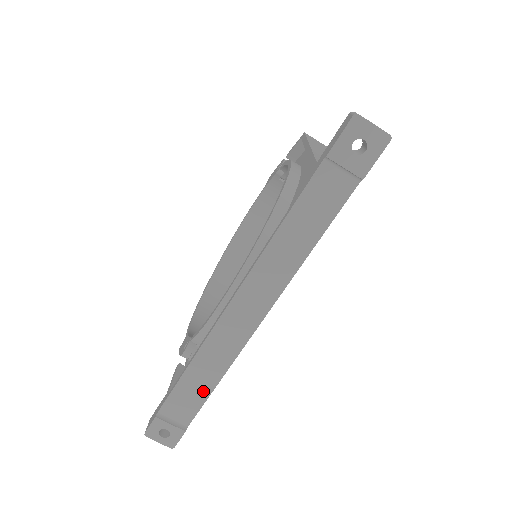
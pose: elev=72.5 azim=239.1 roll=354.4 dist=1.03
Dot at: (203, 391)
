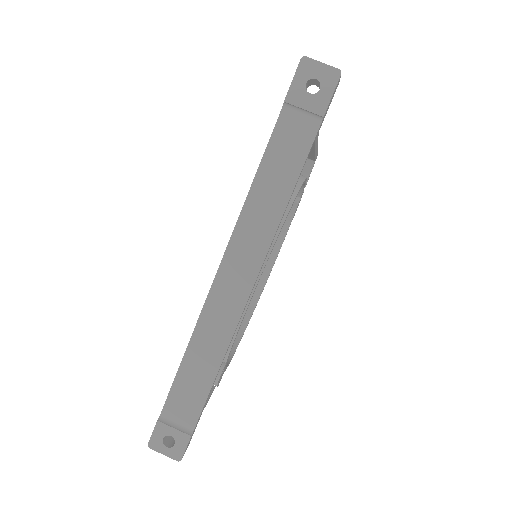
Dot at: (204, 382)
